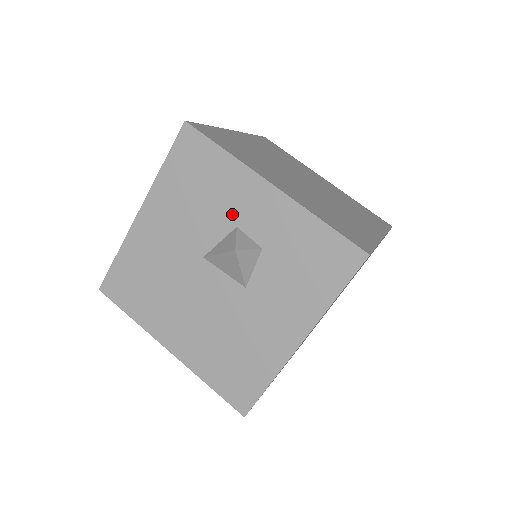
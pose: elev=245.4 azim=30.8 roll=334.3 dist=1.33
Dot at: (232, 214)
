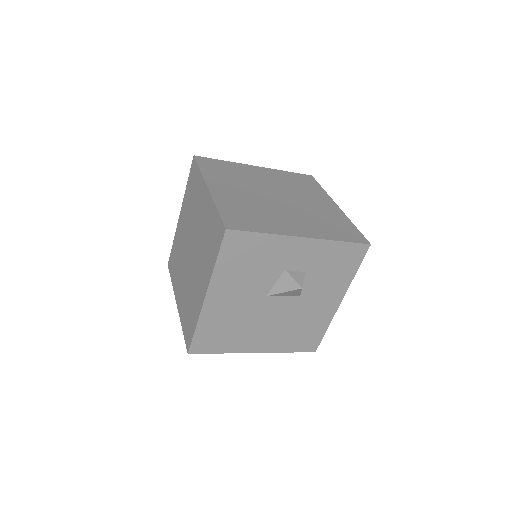
Dot at: (280, 265)
